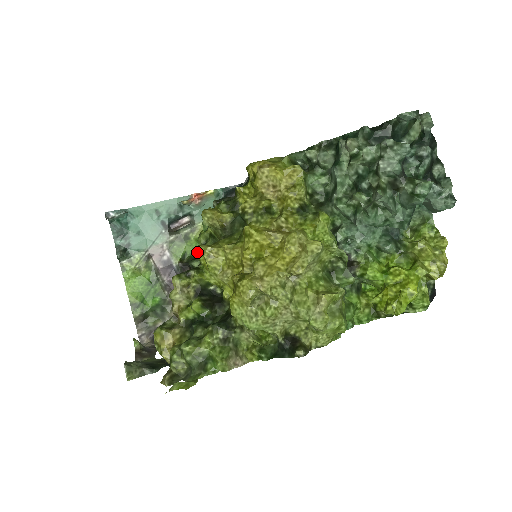
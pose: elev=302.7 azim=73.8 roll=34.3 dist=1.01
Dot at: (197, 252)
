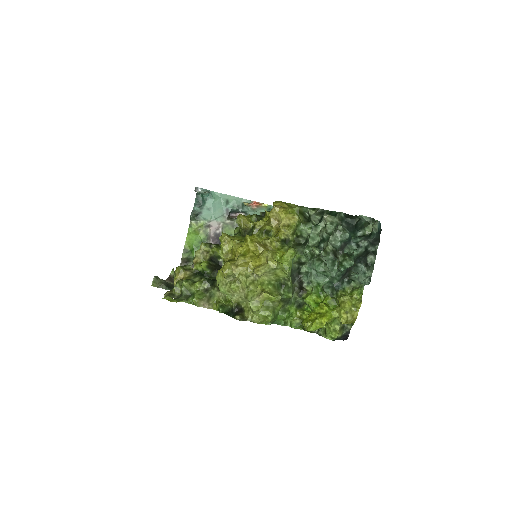
Dot at: (221, 236)
